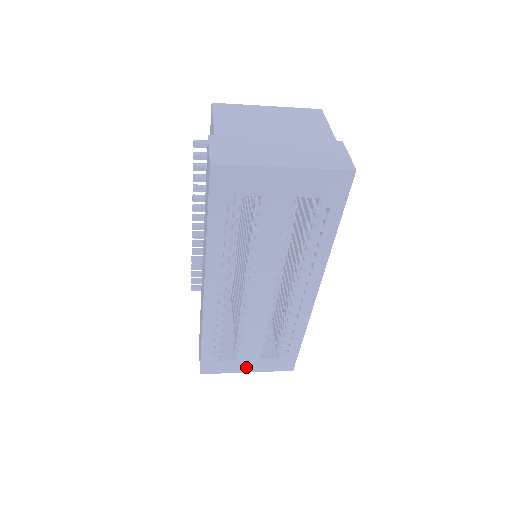
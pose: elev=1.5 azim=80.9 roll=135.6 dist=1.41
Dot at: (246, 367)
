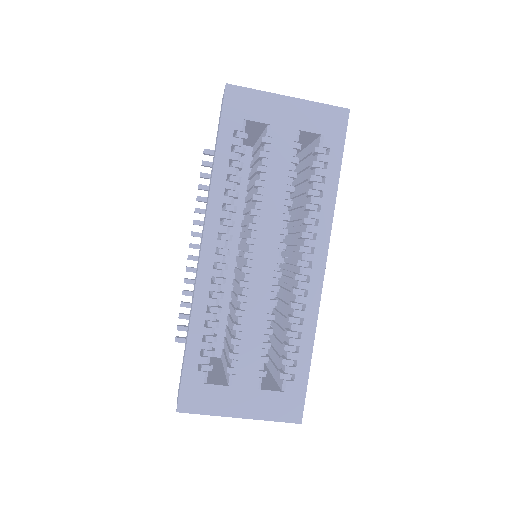
Dot at: (239, 405)
